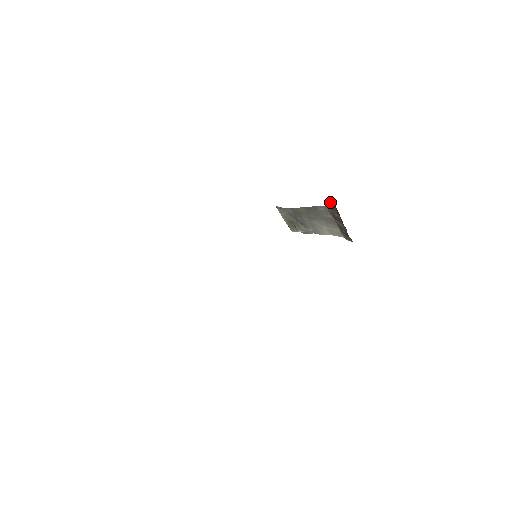
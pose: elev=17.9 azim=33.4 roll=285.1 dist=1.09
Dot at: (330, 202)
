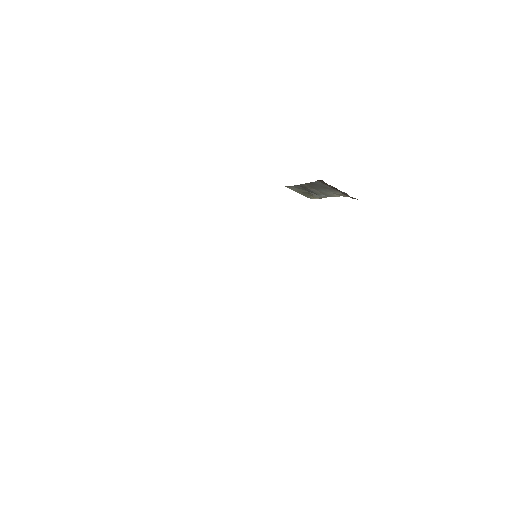
Dot at: (318, 180)
